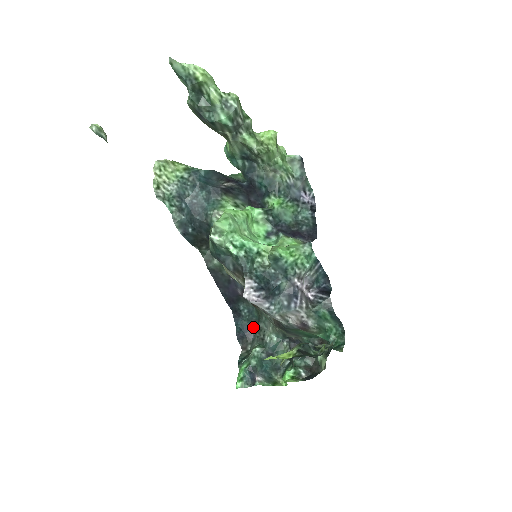
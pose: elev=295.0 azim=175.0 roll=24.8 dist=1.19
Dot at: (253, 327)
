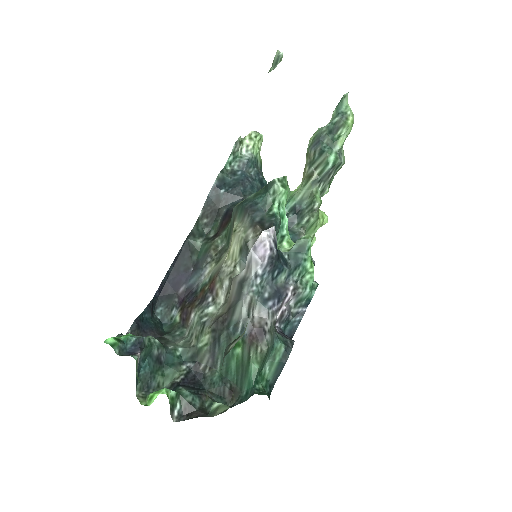
Dot at: (155, 332)
